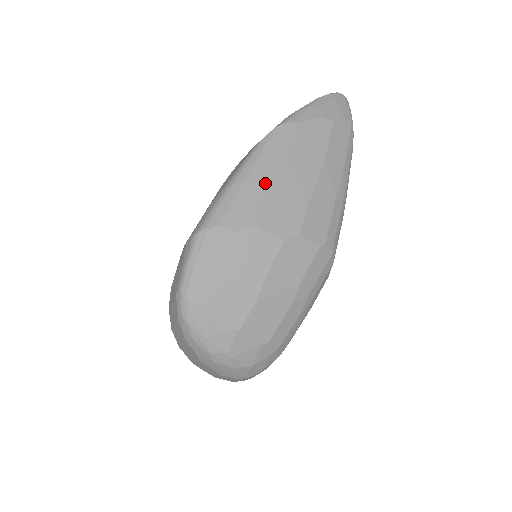
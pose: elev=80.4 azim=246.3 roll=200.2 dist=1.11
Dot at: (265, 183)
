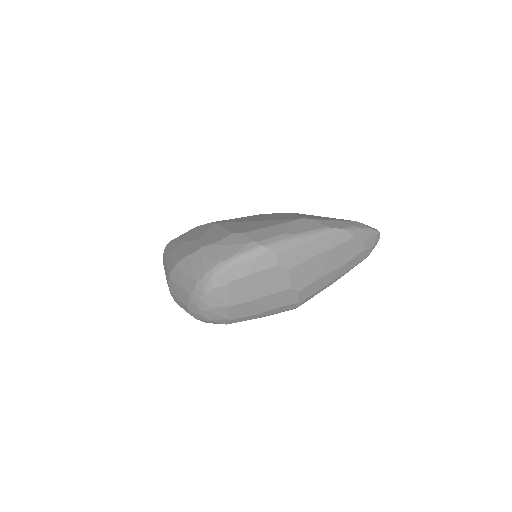
Dot at: (313, 254)
